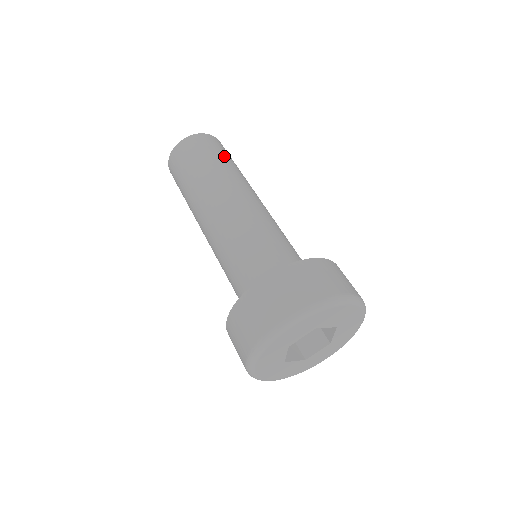
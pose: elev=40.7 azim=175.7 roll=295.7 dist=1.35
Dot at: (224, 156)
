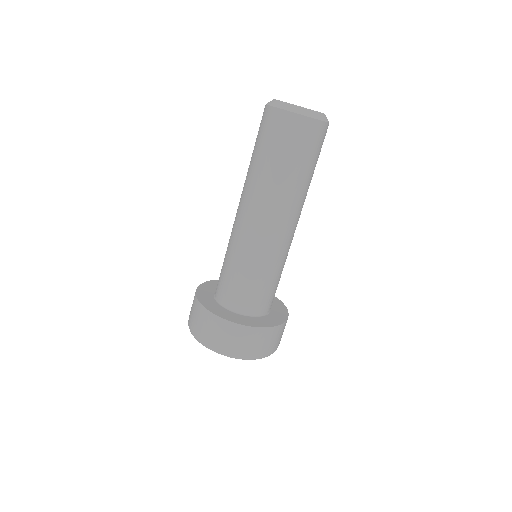
Dot at: (275, 155)
